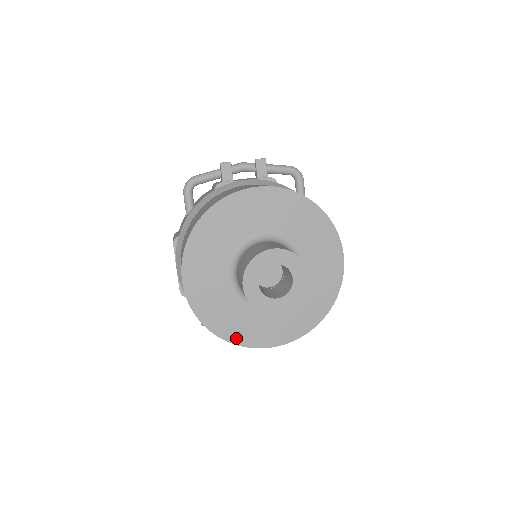
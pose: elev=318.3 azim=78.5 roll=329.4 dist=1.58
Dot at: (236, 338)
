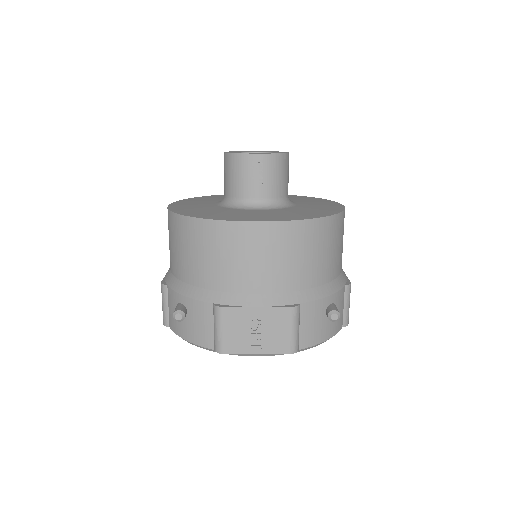
Dot at: (211, 217)
